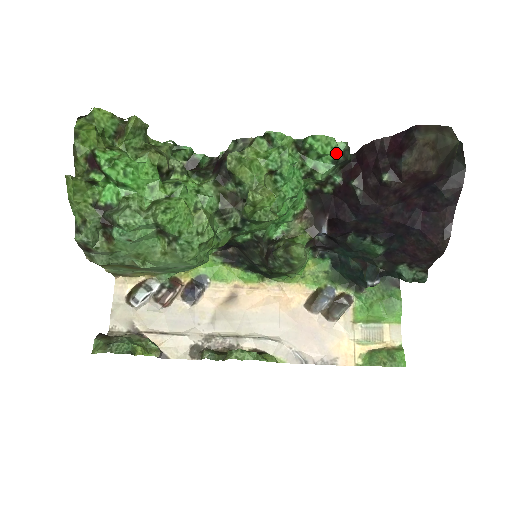
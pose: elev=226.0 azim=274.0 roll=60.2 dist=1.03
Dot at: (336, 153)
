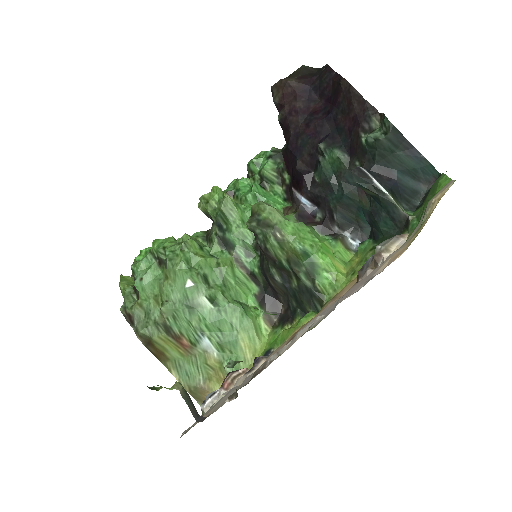
Dot at: (267, 154)
